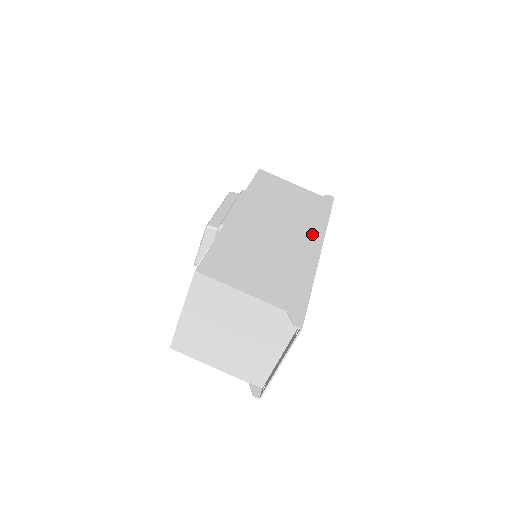
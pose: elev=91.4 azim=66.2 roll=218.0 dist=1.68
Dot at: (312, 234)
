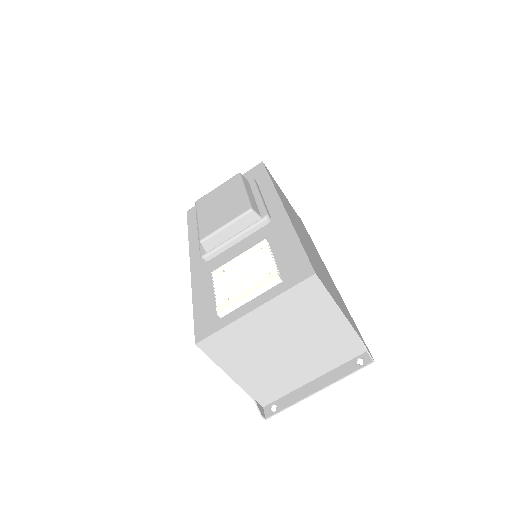
Dot at: occluded
